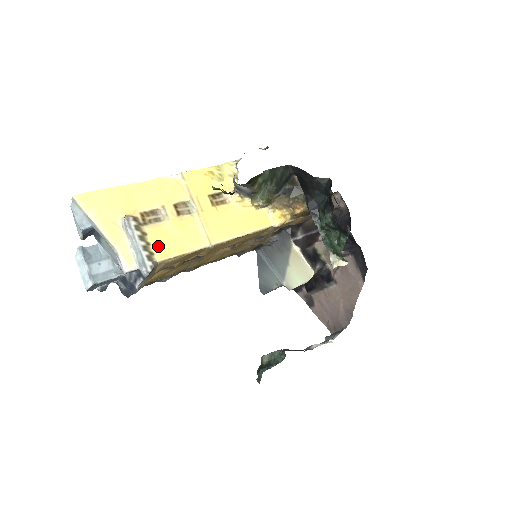
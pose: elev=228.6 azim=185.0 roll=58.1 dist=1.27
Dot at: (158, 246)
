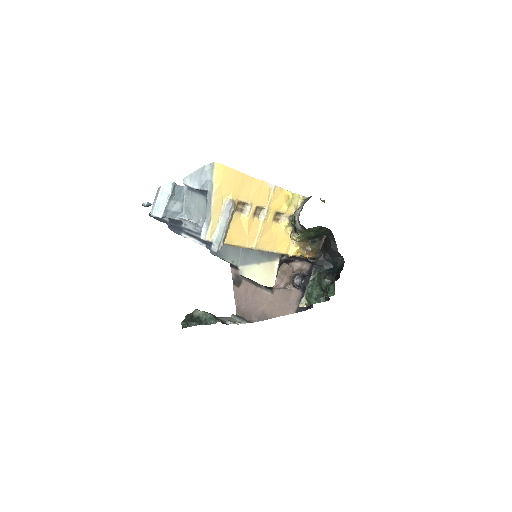
Dot at: (232, 232)
